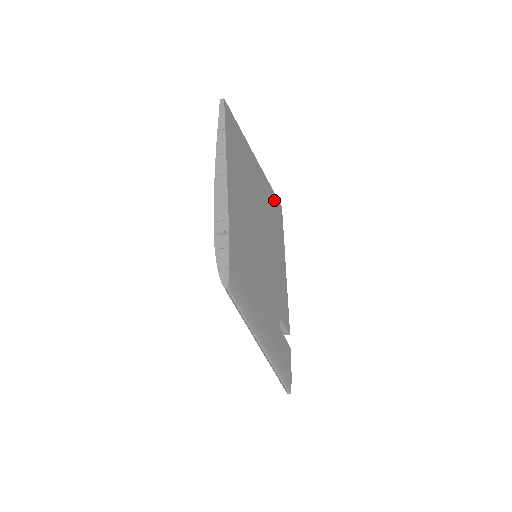
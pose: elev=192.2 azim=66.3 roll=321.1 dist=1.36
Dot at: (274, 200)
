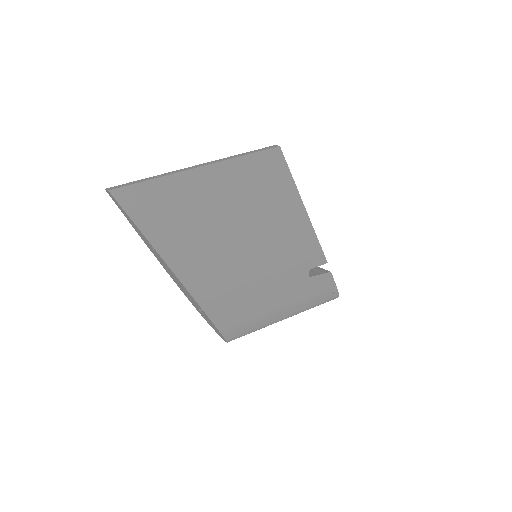
Dot at: (261, 162)
